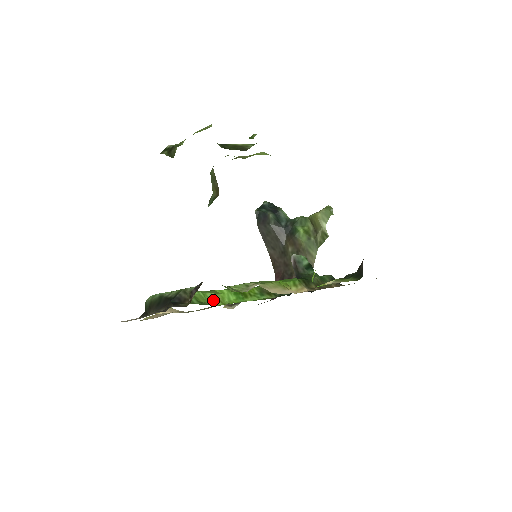
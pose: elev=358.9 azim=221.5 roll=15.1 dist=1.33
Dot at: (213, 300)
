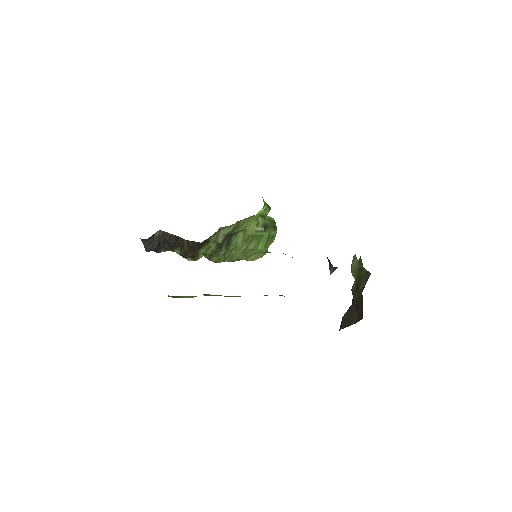
Dot at: occluded
